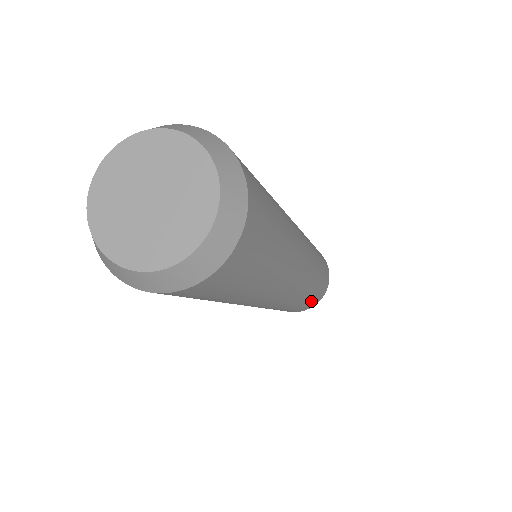
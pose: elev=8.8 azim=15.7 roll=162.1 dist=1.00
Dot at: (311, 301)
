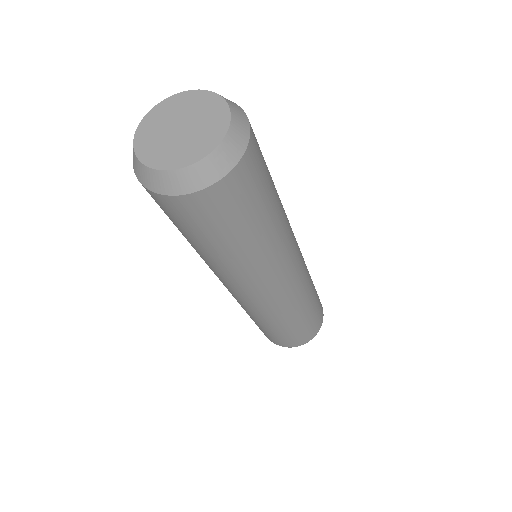
Dot at: (301, 330)
